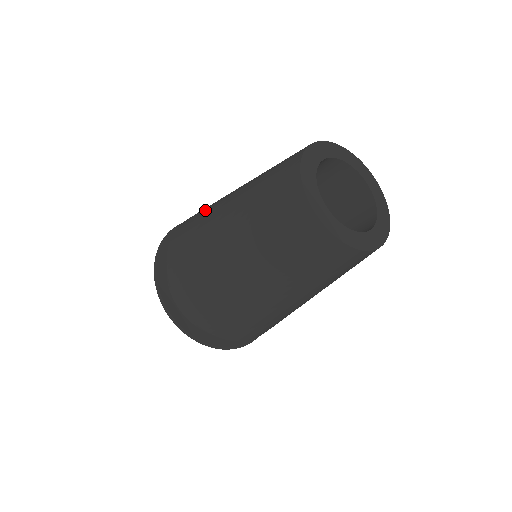
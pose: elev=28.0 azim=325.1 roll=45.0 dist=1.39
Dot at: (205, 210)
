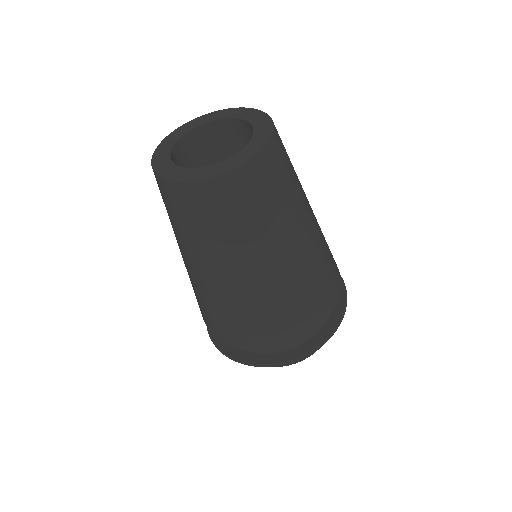
Dot at: occluded
